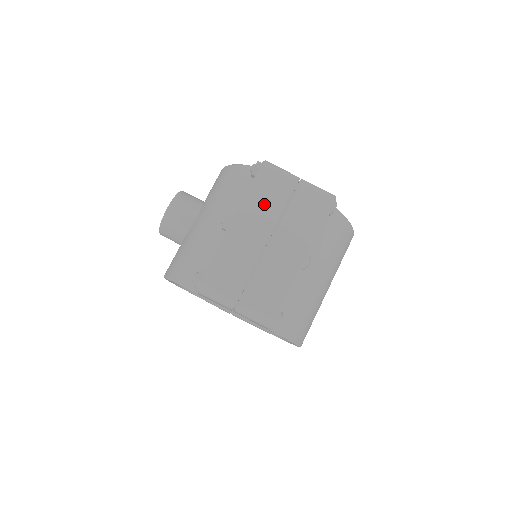
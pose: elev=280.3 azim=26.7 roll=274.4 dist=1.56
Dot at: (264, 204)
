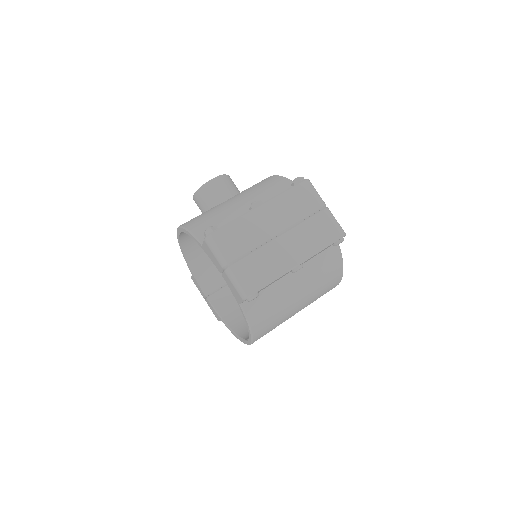
Dot at: (291, 207)
